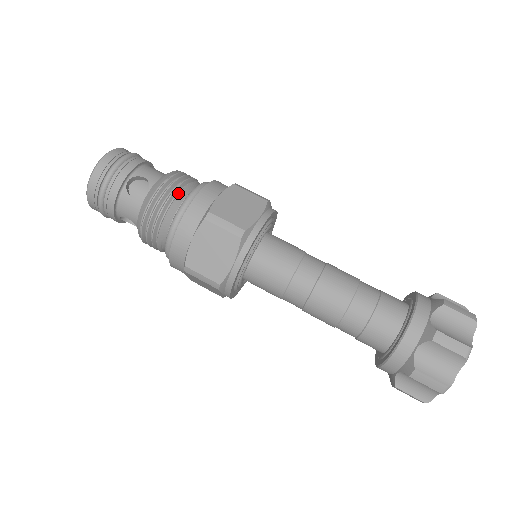
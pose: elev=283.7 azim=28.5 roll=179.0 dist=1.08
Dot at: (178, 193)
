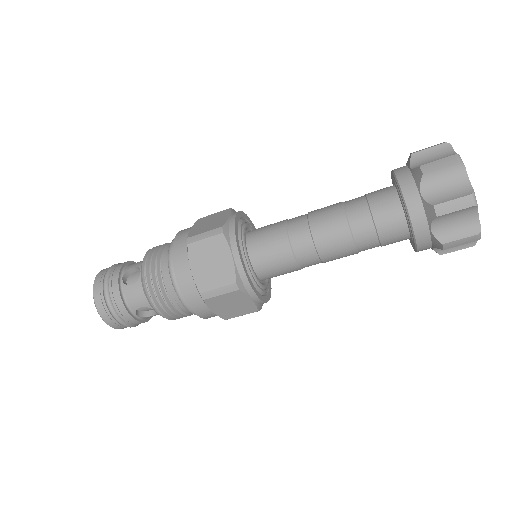
Dot at: (162, 253)
